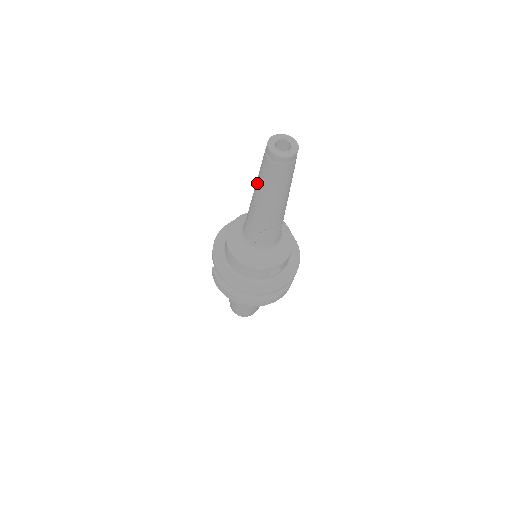
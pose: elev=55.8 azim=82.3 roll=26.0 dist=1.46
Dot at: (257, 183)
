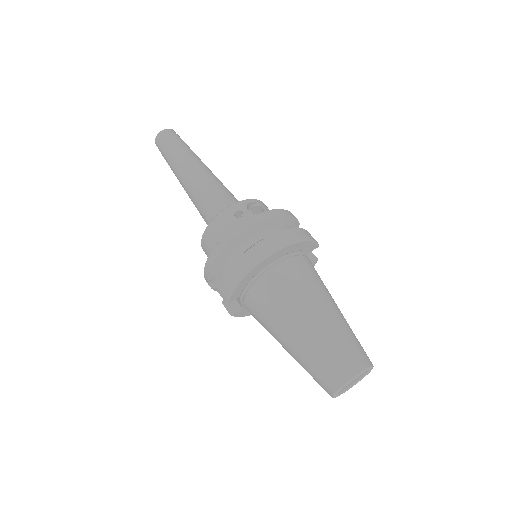
Dot at: (172, 169)
